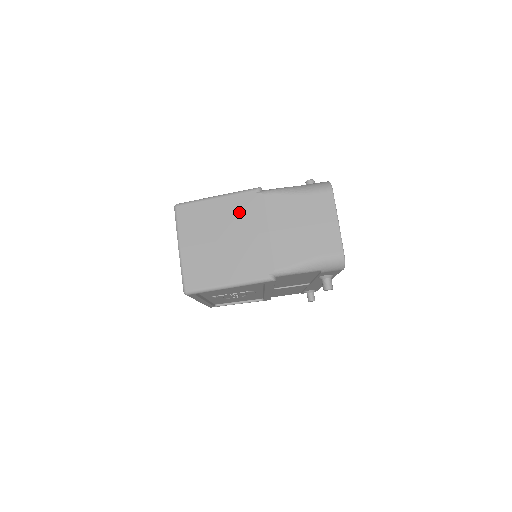
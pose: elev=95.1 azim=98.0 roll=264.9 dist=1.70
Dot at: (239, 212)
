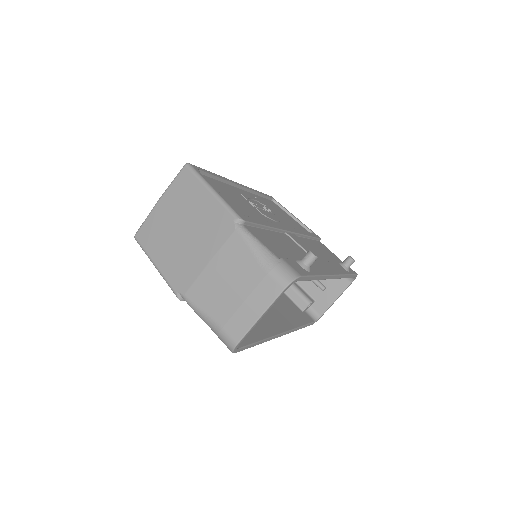
Dot at: (210, 222)
